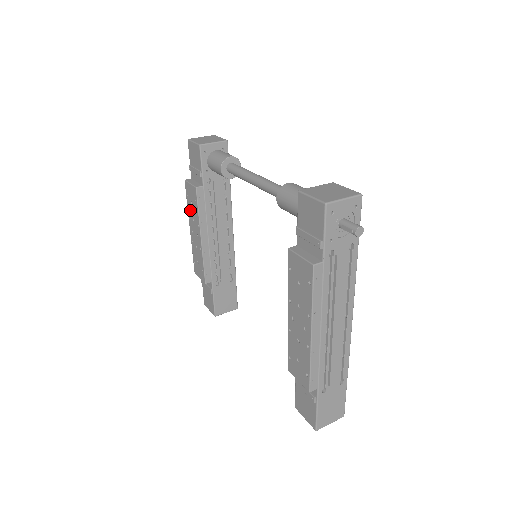
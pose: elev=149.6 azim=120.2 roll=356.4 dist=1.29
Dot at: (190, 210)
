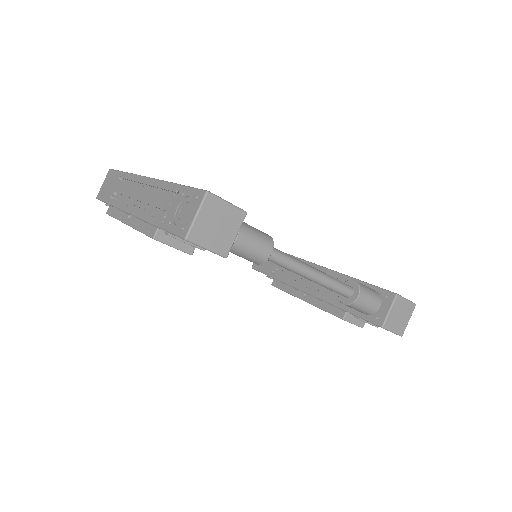
Dot at: occluded
